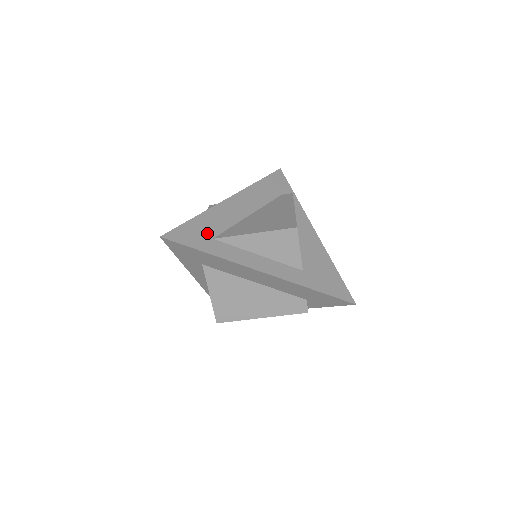
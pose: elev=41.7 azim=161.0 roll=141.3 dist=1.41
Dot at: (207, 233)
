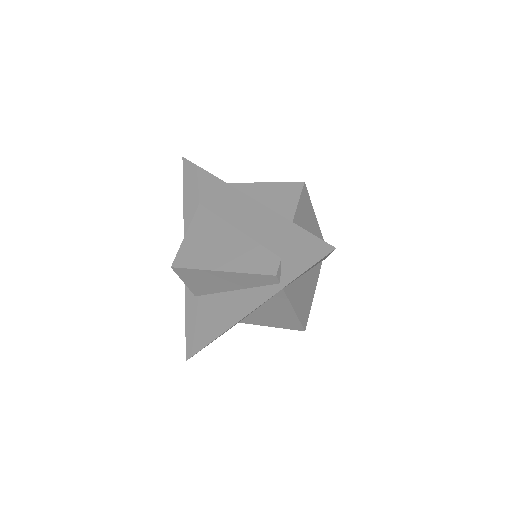
Dot at: occluded
